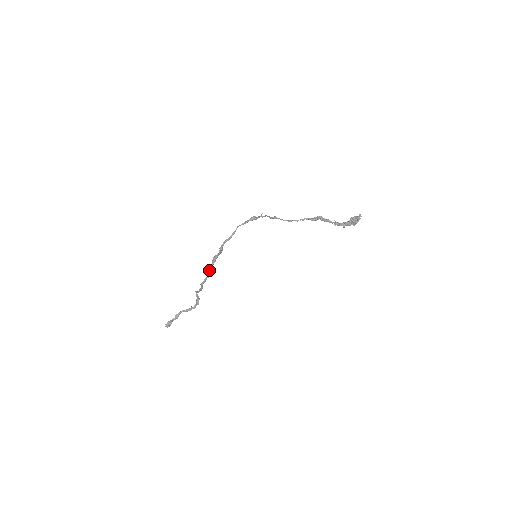
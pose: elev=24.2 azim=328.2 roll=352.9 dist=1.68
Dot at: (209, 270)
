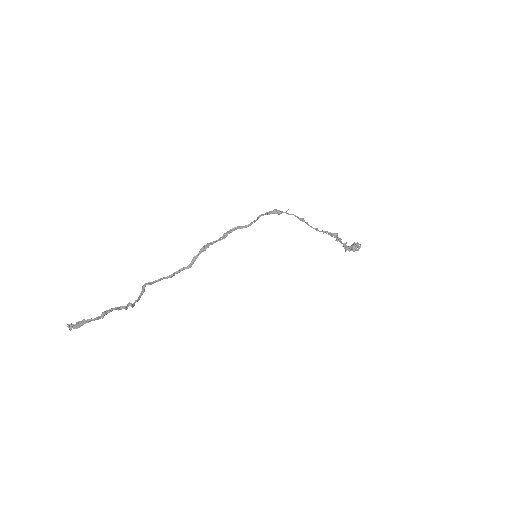
Dot at: (193, 258)
